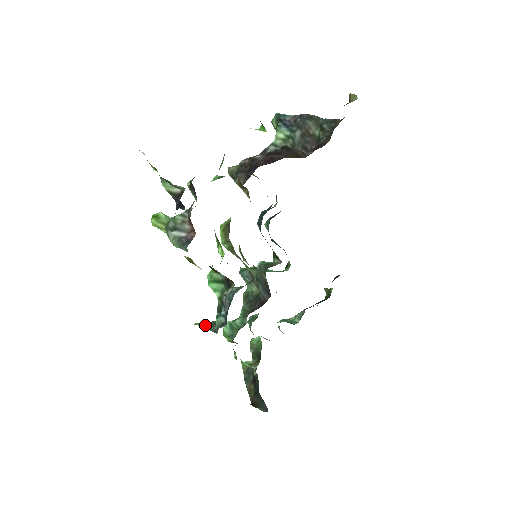
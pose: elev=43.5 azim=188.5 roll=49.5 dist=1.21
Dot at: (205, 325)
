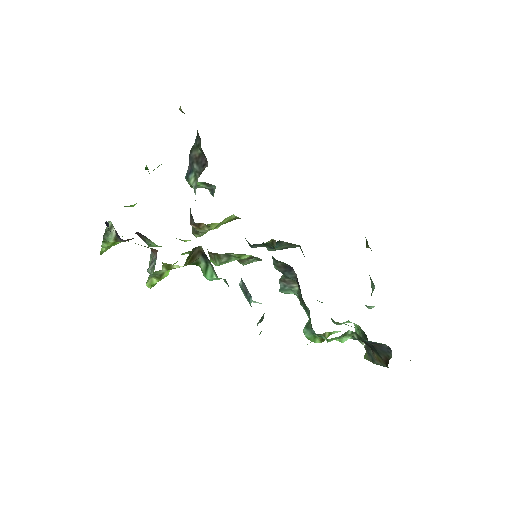
Dot at: (257, 324)
